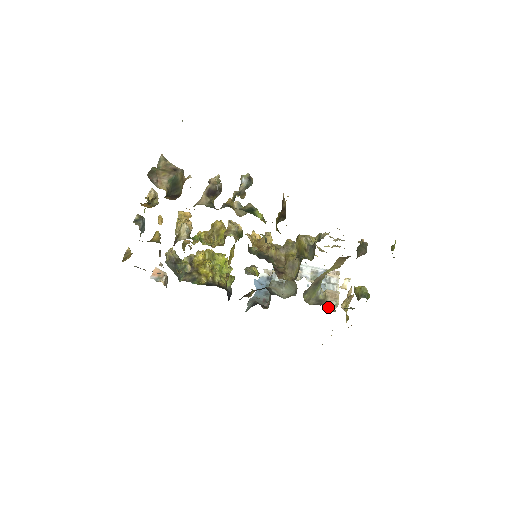
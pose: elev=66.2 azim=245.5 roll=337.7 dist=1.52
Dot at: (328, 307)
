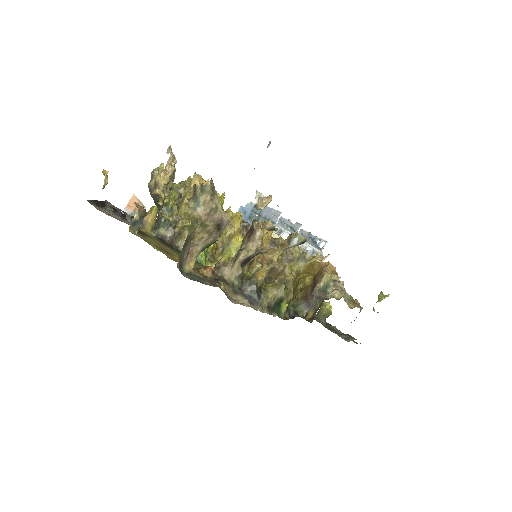
Dot at: occluded
